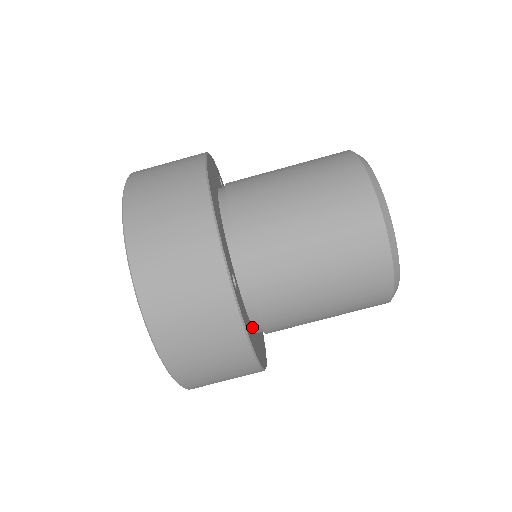
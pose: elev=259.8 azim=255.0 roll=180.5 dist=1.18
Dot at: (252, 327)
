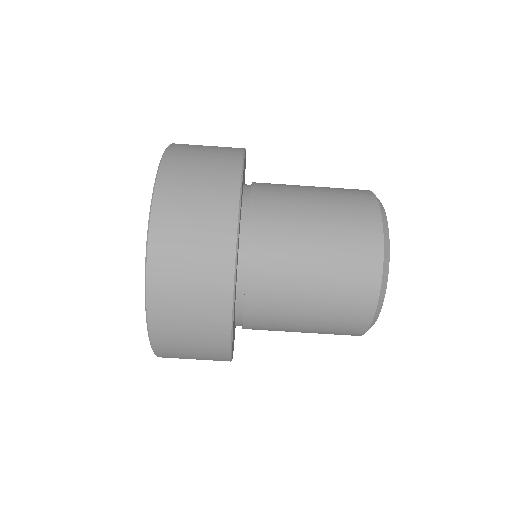
Dot at: (234, 322)
